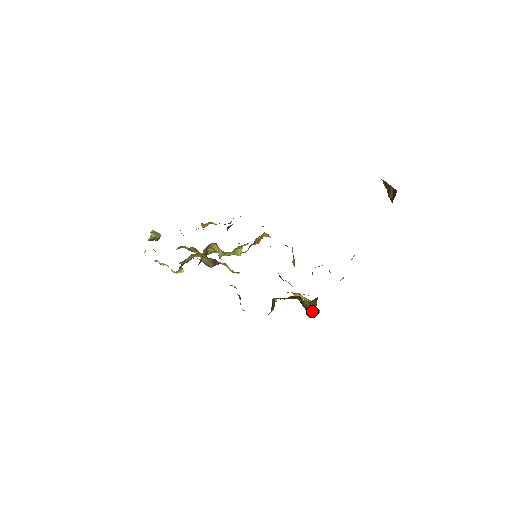
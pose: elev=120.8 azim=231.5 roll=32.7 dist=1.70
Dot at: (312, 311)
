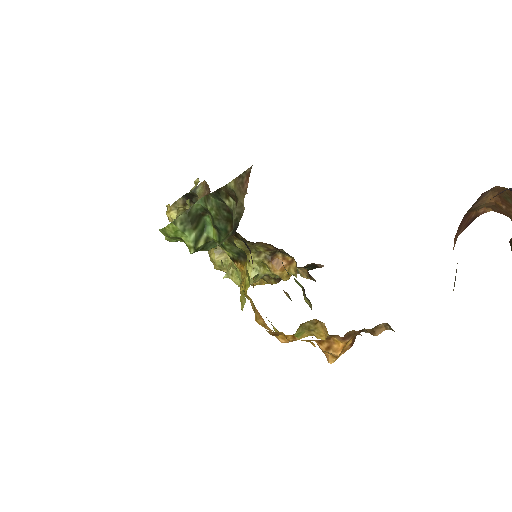
Dot at: (229, 237)
